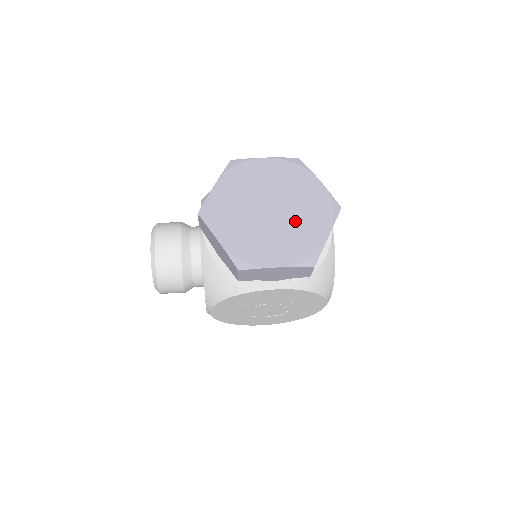
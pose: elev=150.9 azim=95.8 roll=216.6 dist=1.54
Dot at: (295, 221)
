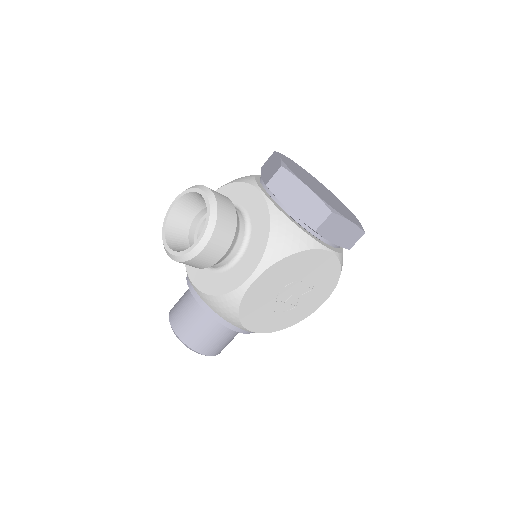
Dot at: (337, 203)
